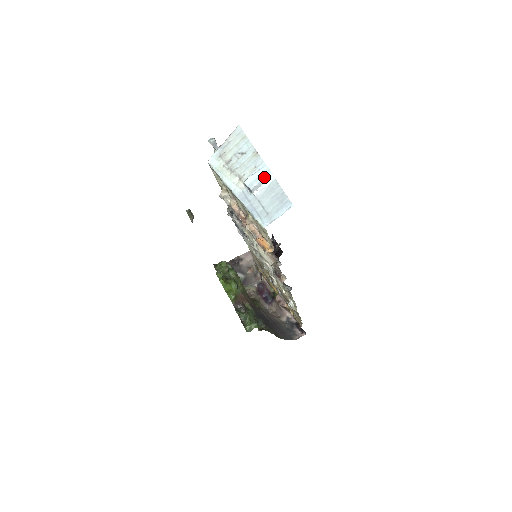
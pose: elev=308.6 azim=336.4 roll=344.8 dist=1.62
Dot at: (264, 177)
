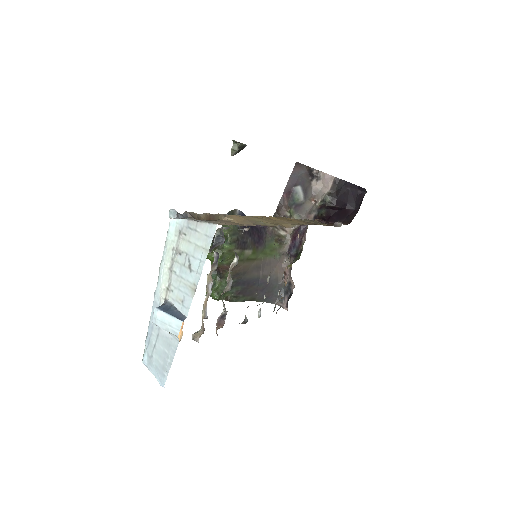
Dot at: (169, 330)
